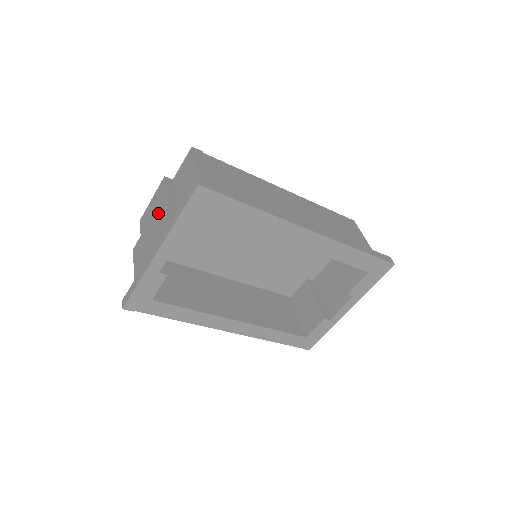
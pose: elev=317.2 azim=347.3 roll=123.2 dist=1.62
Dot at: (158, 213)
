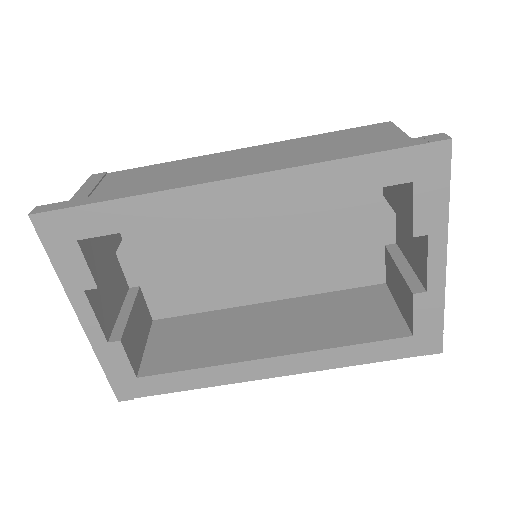
Dot at: occluded
